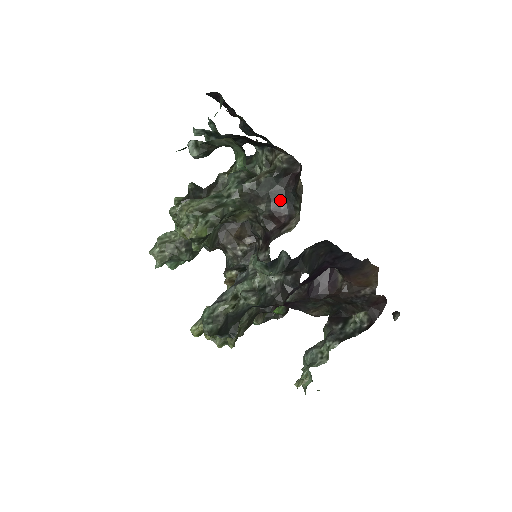
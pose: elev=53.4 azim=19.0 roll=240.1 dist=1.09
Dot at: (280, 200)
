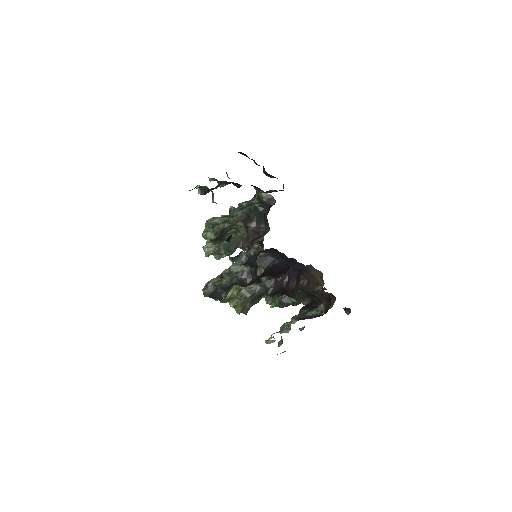
Dot at: (261, 221)
